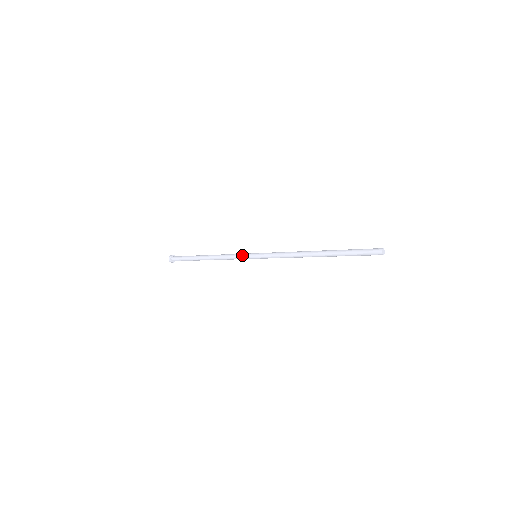
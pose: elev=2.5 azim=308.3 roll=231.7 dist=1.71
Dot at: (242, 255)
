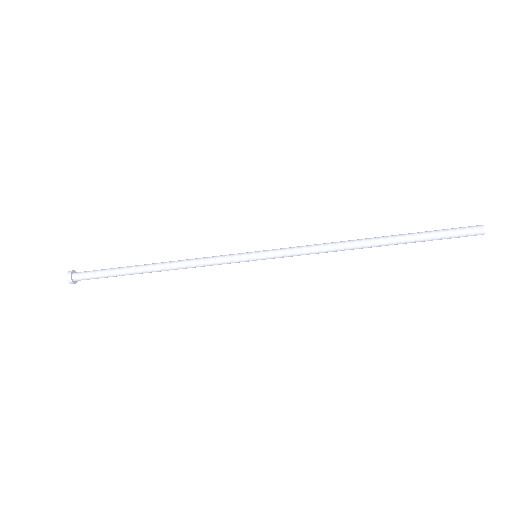
Dot at: (230, 259)
